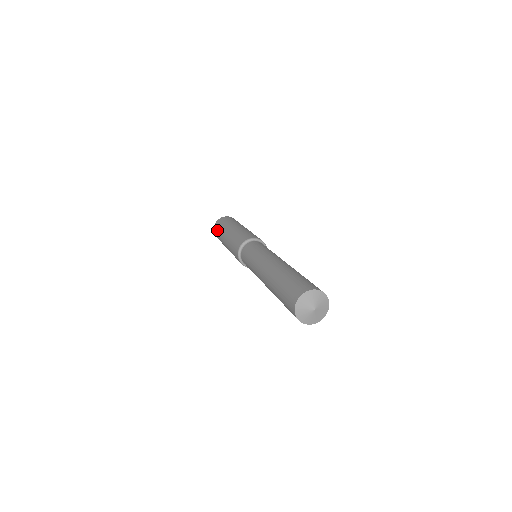
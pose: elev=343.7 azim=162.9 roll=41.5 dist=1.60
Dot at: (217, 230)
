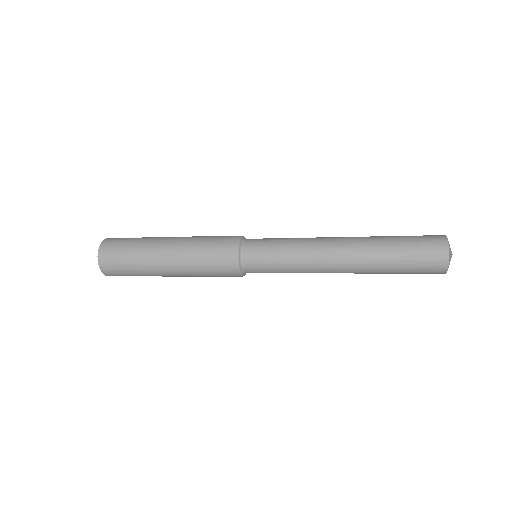
Dot at: (124, 240)
